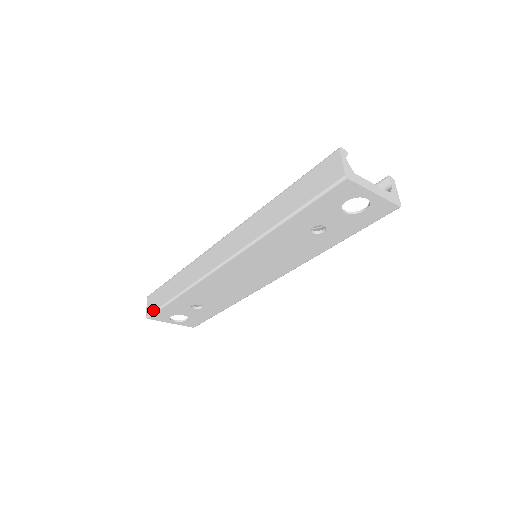
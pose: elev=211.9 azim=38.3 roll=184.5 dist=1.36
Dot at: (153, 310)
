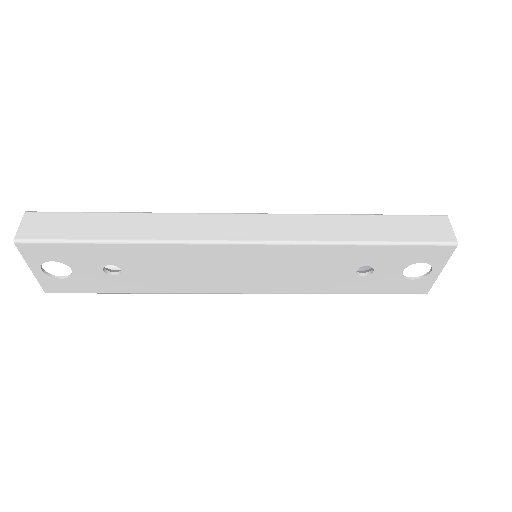
Dot at: (42, 237)
